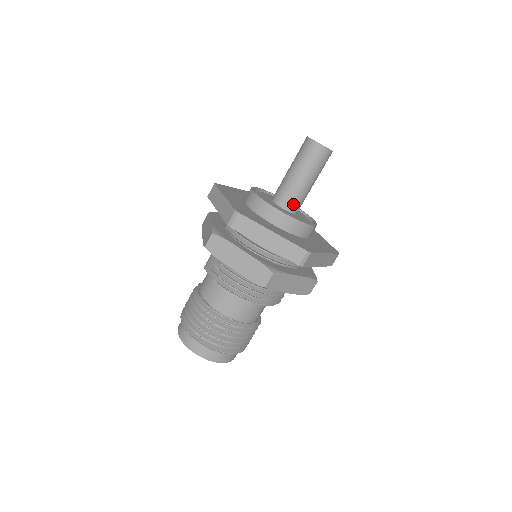
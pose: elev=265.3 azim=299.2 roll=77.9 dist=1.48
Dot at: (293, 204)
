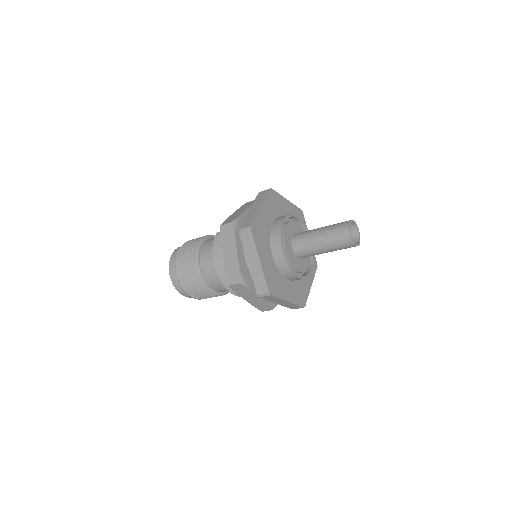
Dot at: (301, 252)
